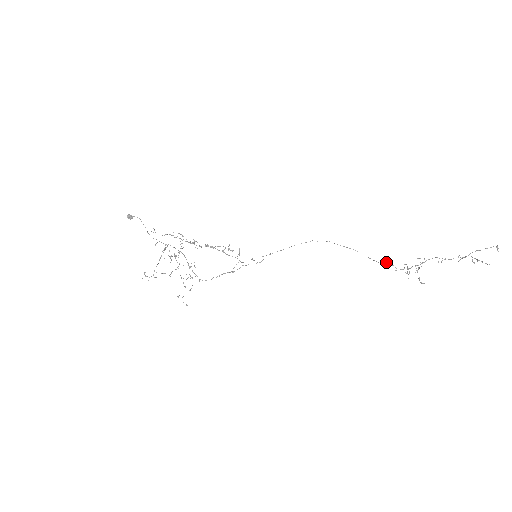
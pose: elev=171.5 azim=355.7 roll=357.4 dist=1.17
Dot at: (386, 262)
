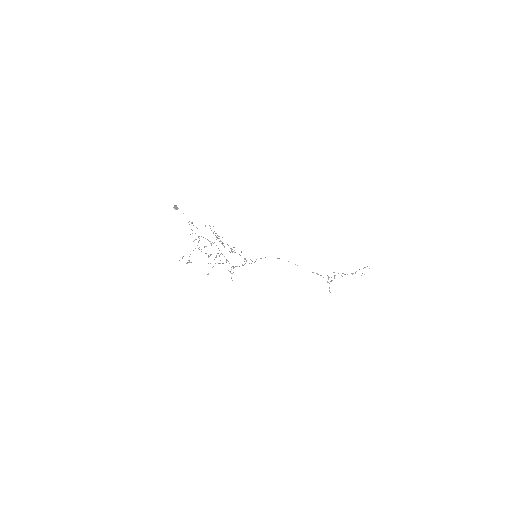
Dot at: occluded
